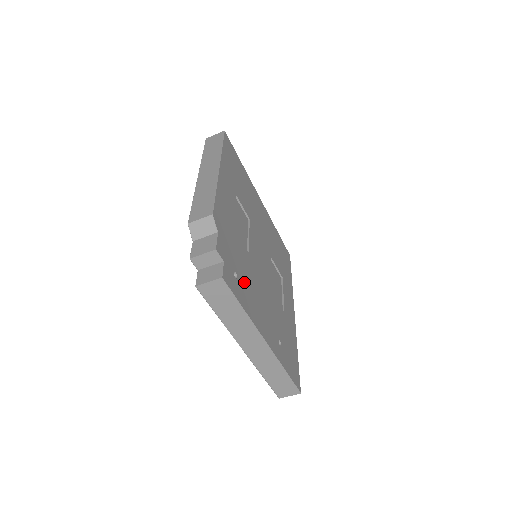
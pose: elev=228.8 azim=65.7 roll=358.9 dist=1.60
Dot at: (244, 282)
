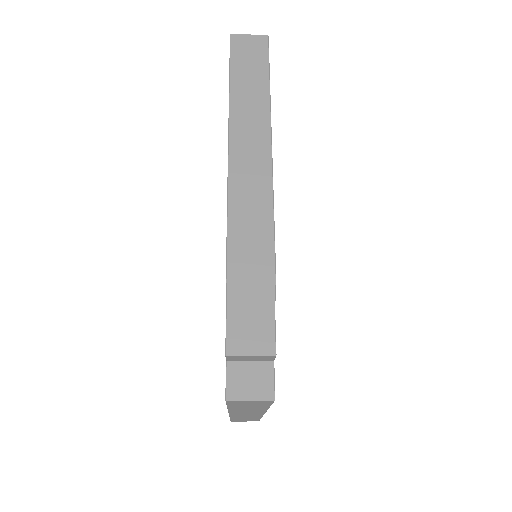
Dot at: occluded
